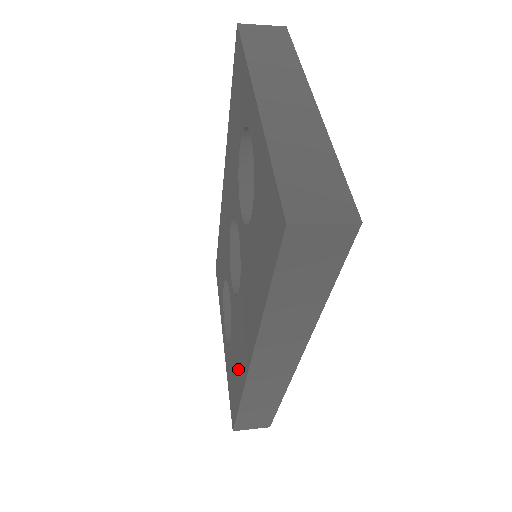
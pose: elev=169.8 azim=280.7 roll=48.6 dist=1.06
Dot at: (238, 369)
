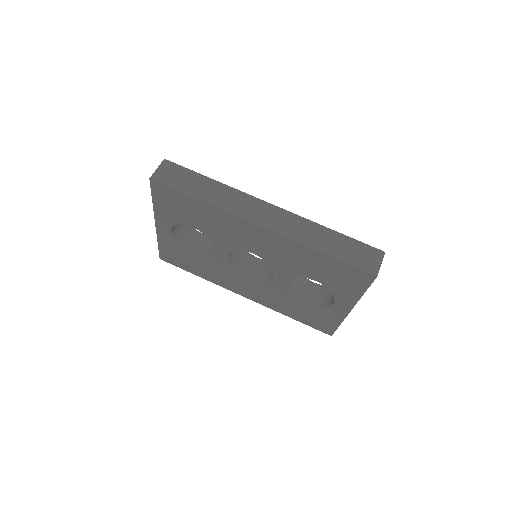
Dot at: (211, 275)
